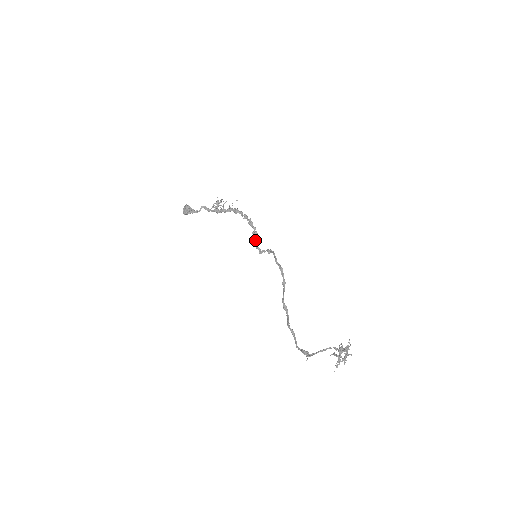
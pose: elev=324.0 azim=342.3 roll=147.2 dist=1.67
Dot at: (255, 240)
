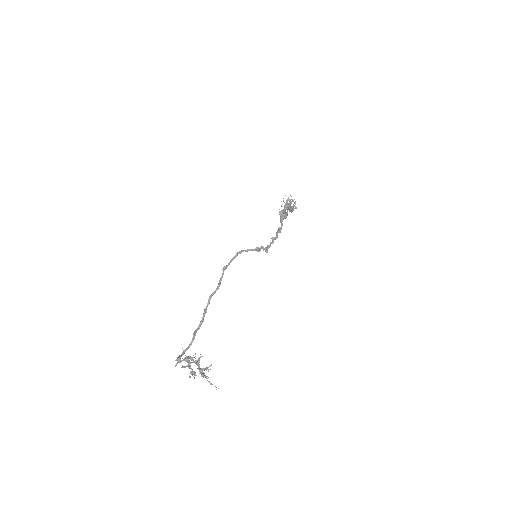
Dot at: (272, 237)
